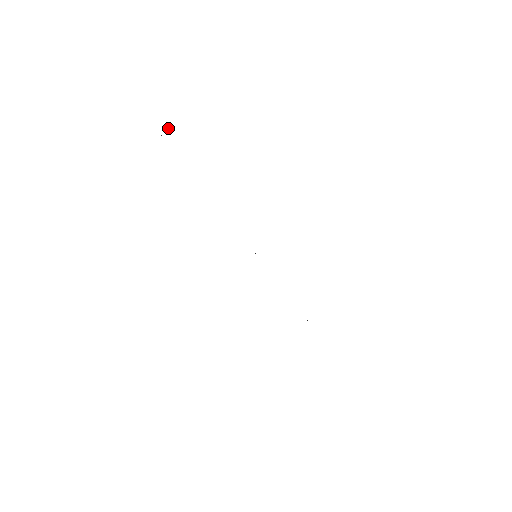
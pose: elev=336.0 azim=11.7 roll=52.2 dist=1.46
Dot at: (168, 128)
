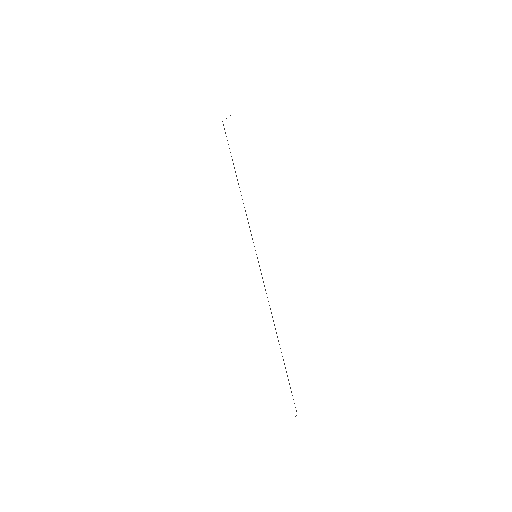
Dot at: occluded
